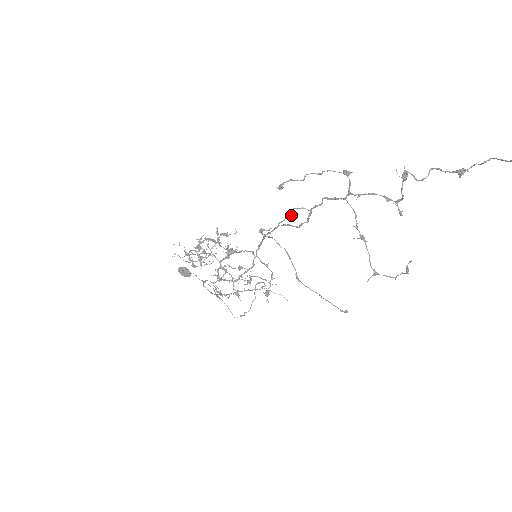
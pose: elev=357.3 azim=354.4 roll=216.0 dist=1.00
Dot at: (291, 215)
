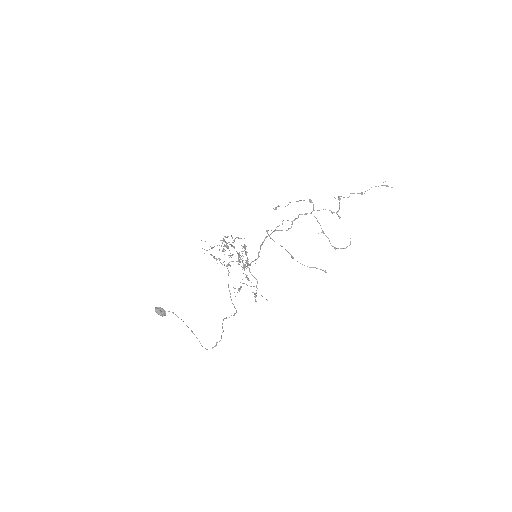
Dot at: occluded
